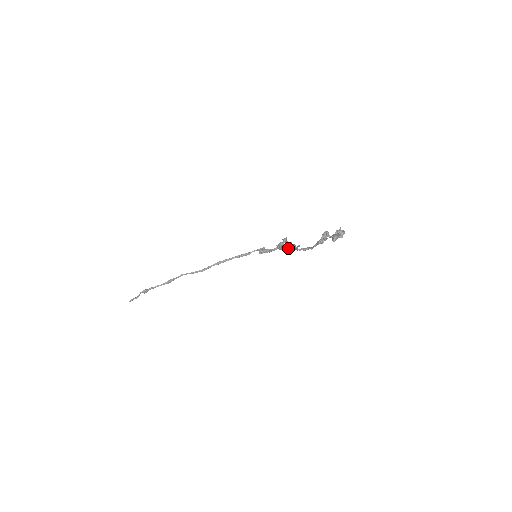
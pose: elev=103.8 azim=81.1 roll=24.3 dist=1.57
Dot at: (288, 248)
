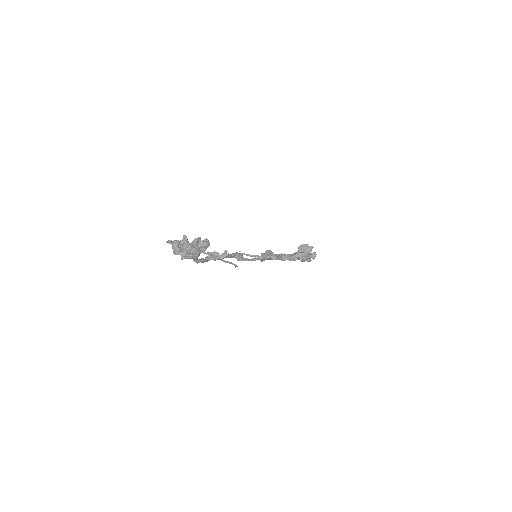
Dot at: (260, 257)
